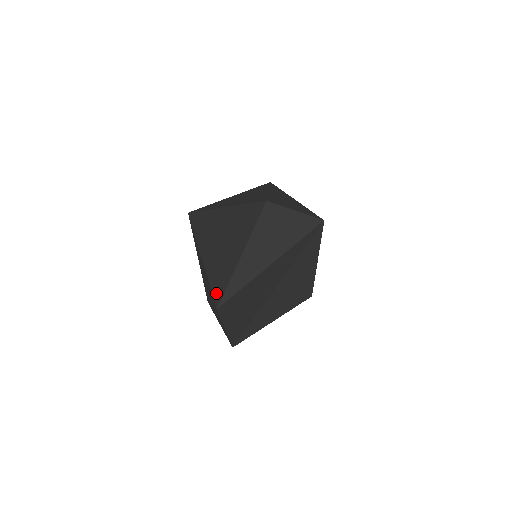
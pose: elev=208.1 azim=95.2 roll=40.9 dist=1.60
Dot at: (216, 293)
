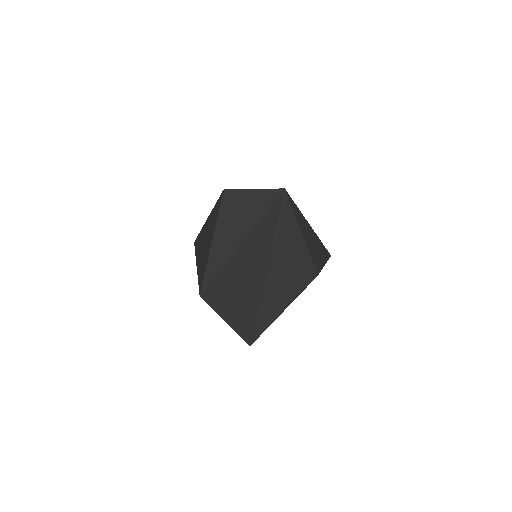
Dot at: (200, 285)
